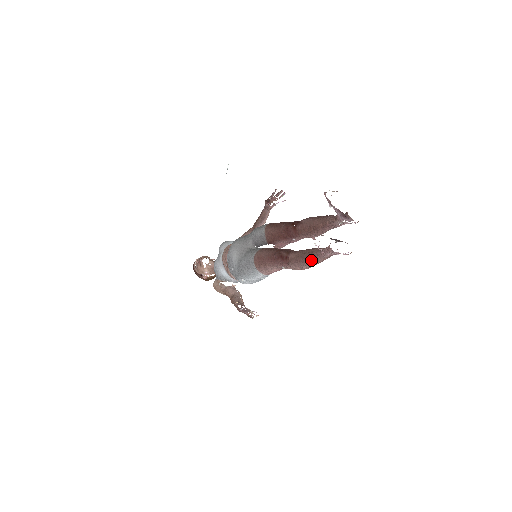
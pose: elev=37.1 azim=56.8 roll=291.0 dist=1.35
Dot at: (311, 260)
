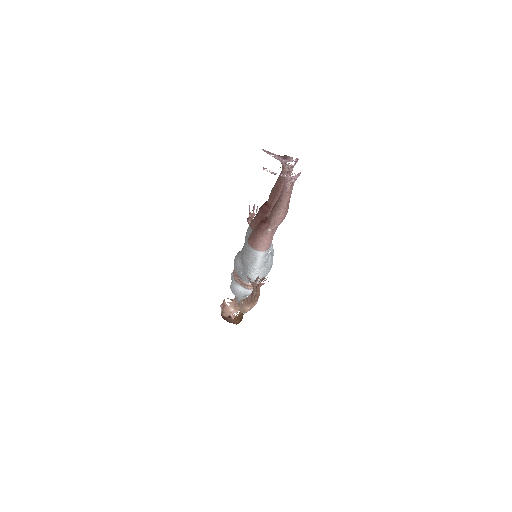
Dot at: (280, 202)
